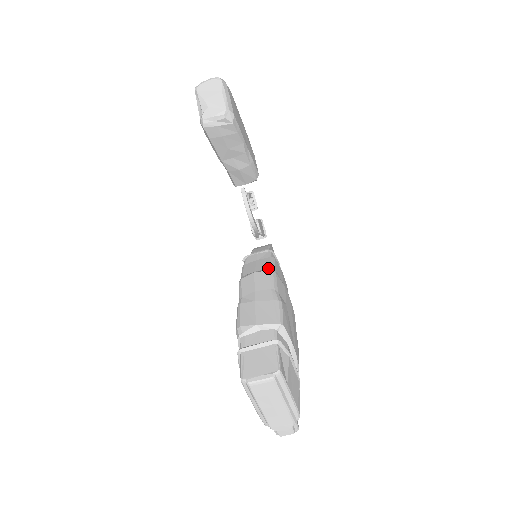
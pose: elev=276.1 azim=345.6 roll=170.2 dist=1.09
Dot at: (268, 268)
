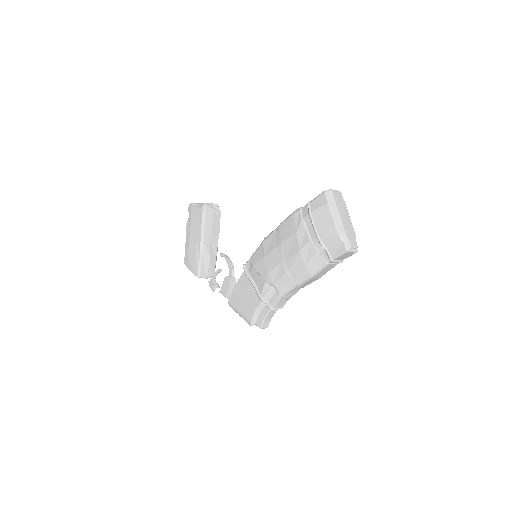
Dot at: occluded
